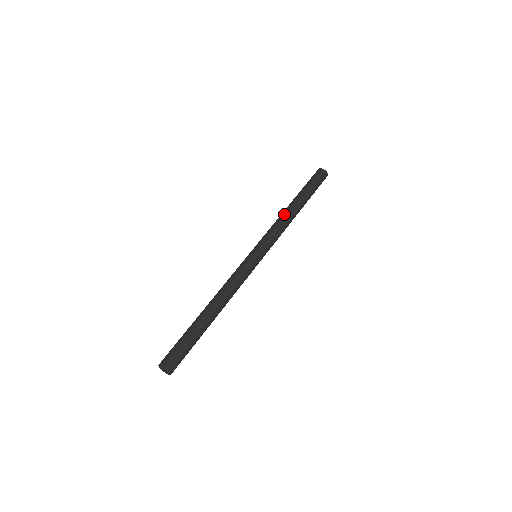
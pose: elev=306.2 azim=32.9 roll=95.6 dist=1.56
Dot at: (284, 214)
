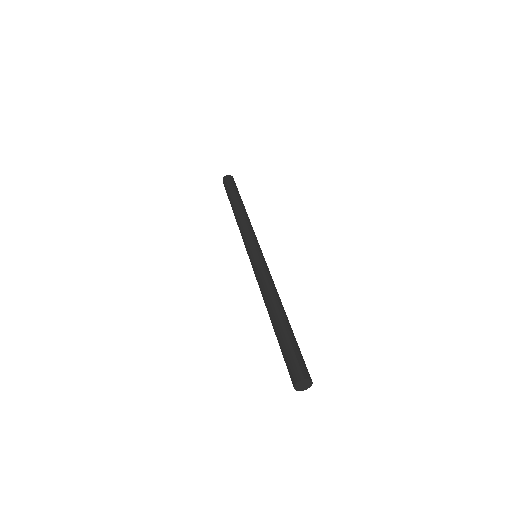
Dot at: (247, 216)
